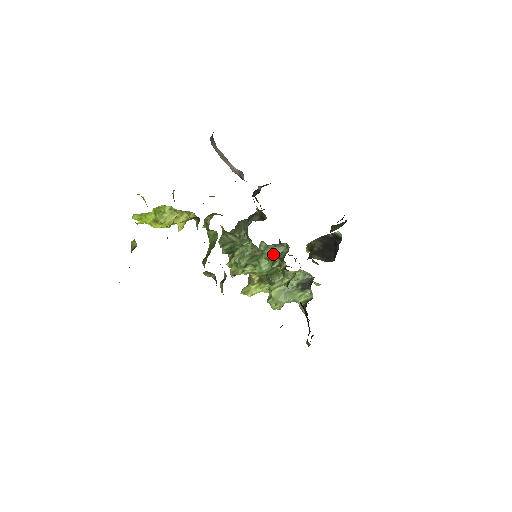
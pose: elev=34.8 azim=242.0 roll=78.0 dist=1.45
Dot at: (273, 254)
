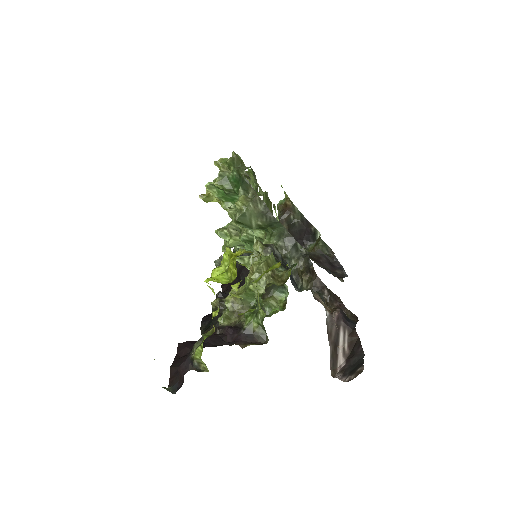
Dot at: occluded
